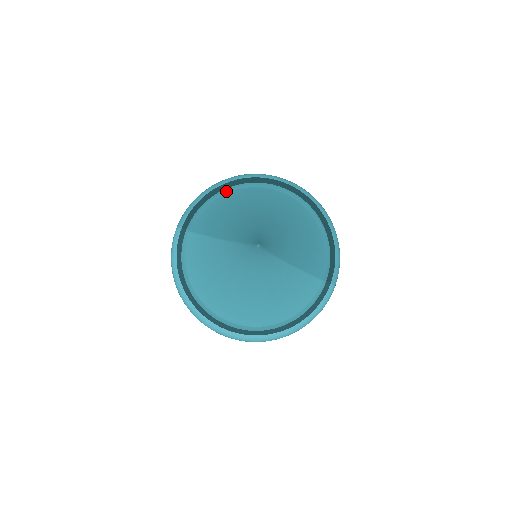
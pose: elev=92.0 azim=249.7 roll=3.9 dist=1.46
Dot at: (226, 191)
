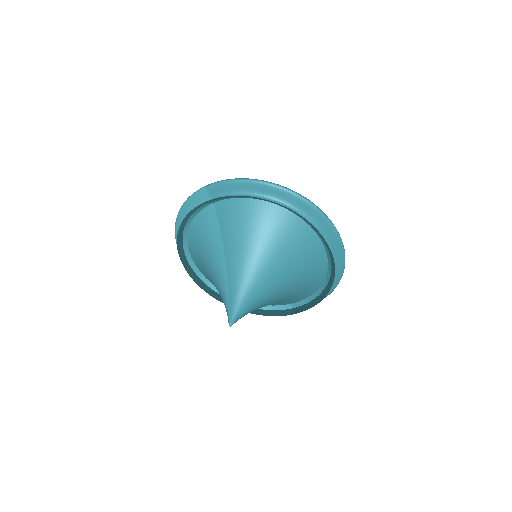
Dot at: (271, 202)
